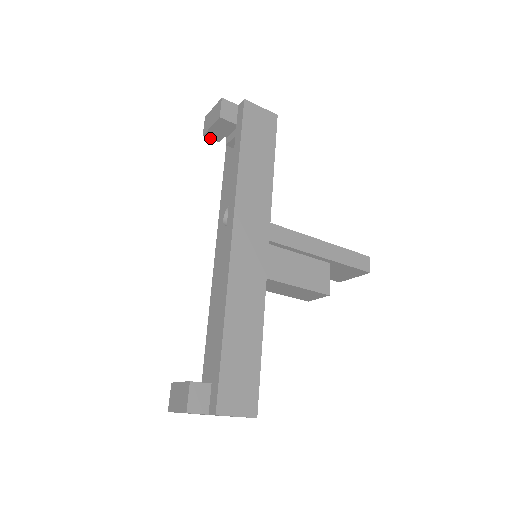
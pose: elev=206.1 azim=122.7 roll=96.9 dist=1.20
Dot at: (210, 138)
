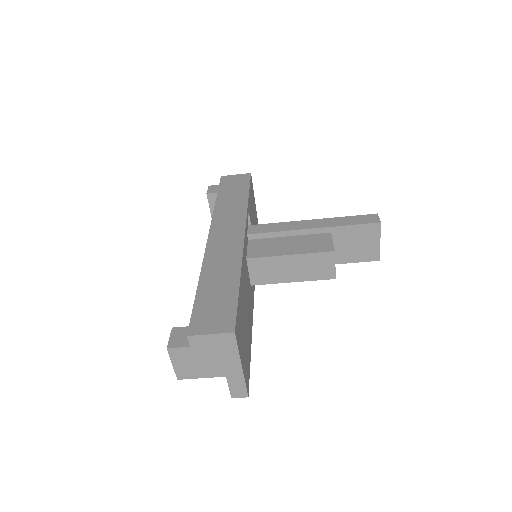
Dot at: occluded
